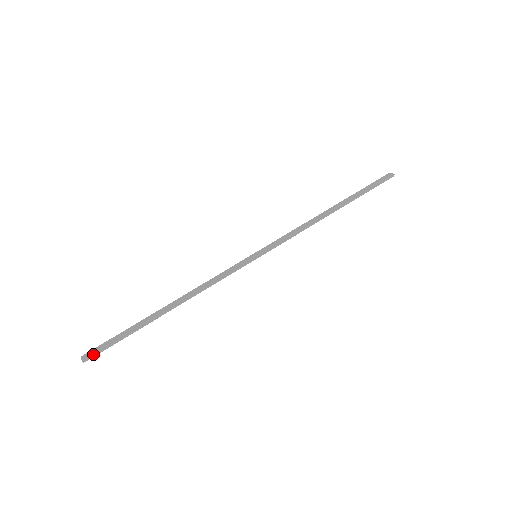
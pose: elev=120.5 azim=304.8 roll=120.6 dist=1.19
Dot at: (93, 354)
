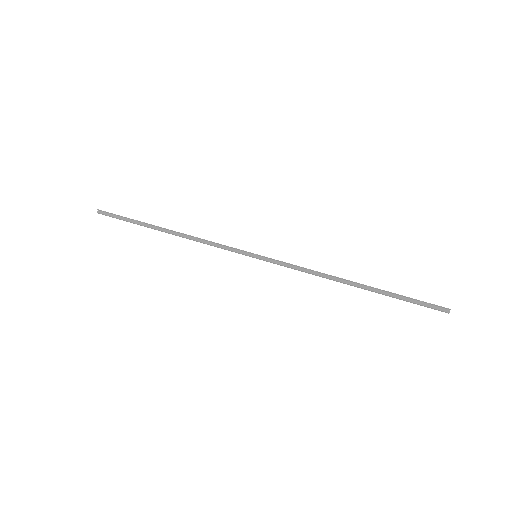
Dot at: occluded
